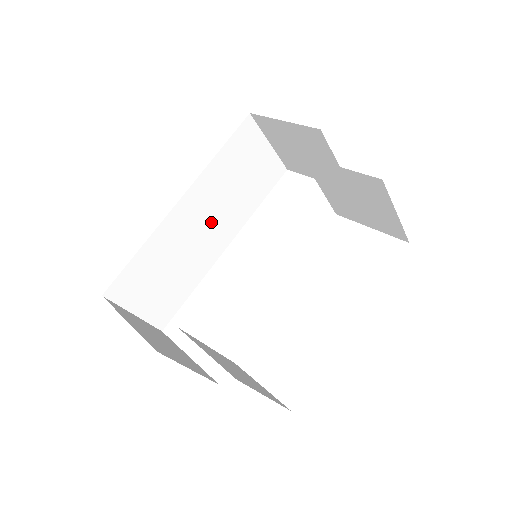
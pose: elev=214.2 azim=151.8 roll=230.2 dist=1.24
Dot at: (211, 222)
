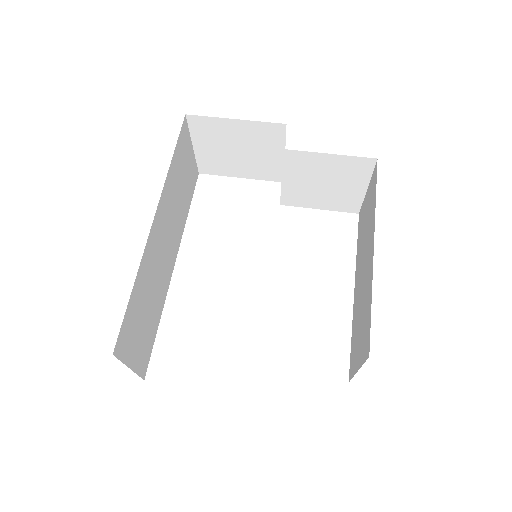
Dot at: (168, 238)
